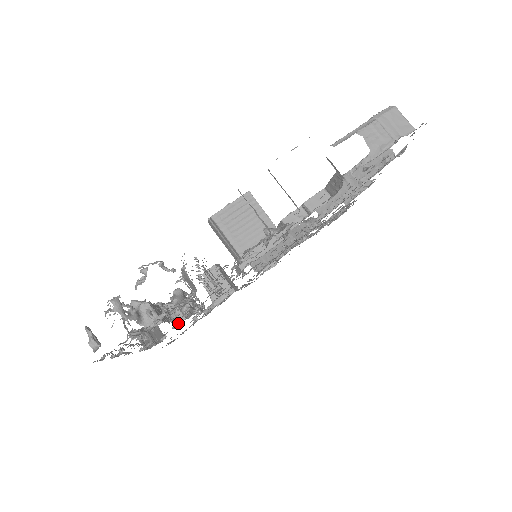
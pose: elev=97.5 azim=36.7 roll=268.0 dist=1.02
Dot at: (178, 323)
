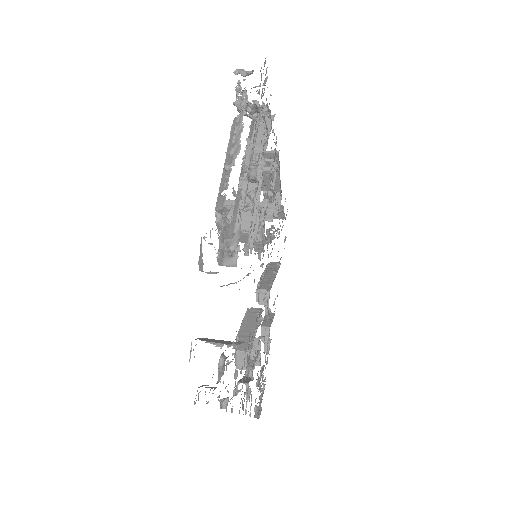
Dot at: occluded
